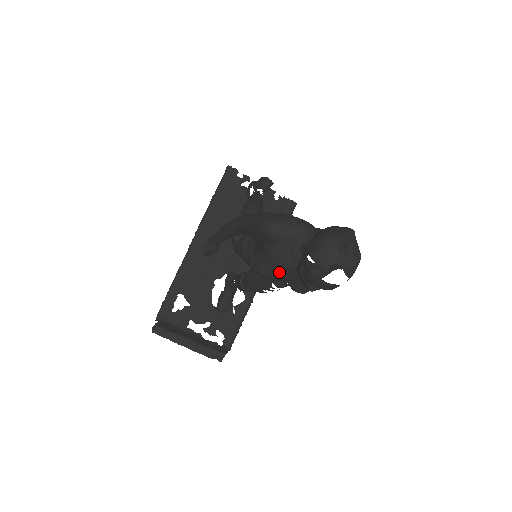
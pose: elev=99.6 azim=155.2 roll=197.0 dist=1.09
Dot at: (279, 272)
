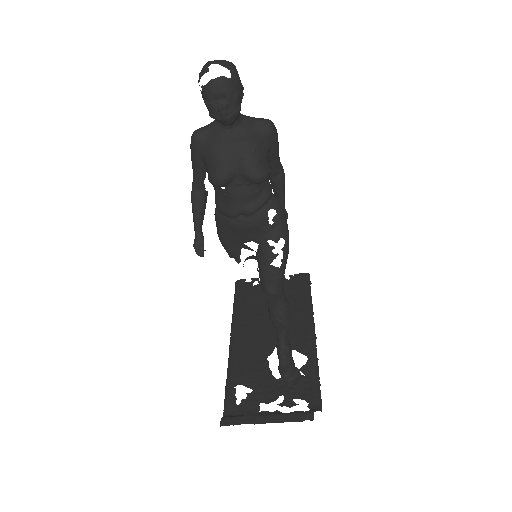
Dot at: (221, 159)
